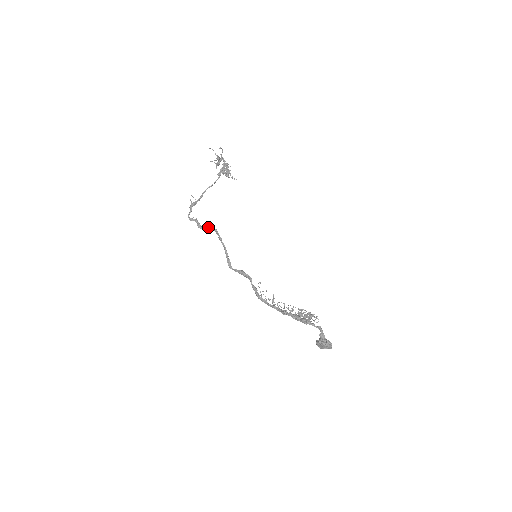
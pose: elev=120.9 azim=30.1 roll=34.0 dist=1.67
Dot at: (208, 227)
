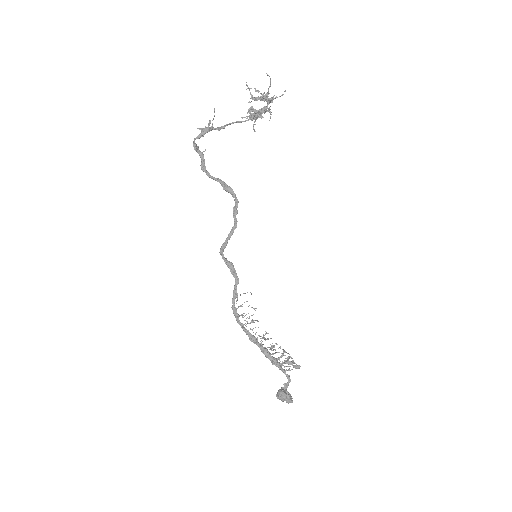
Dot at: (217, 179)
